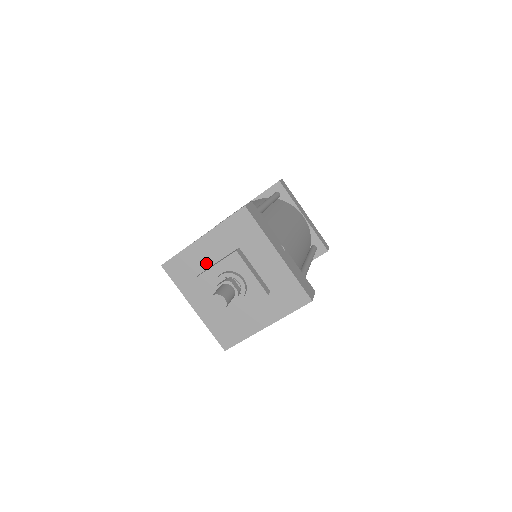
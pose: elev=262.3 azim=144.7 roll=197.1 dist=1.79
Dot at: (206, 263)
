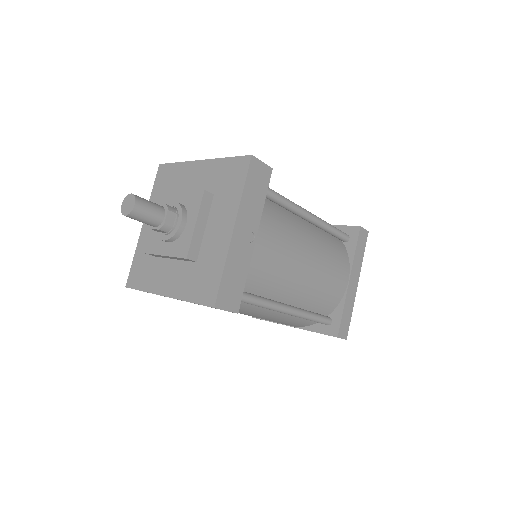
Dot at: (183, 188)
